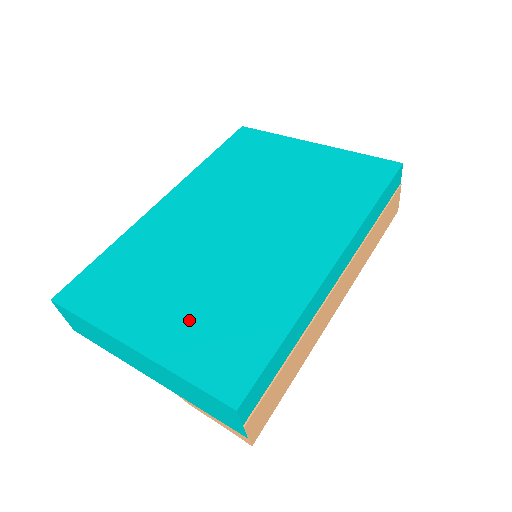
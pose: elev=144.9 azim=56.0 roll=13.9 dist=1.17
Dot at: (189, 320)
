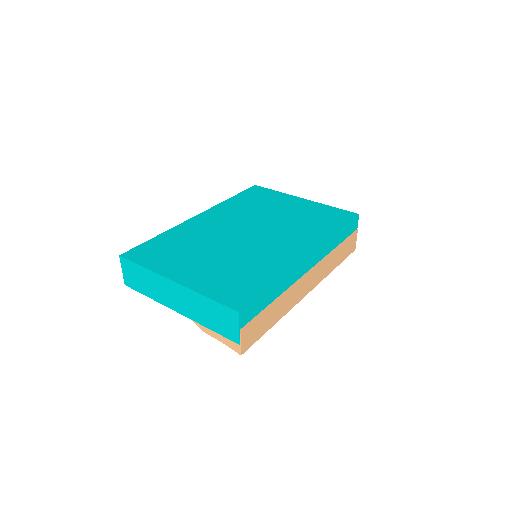
Dot at: (212, 272)
